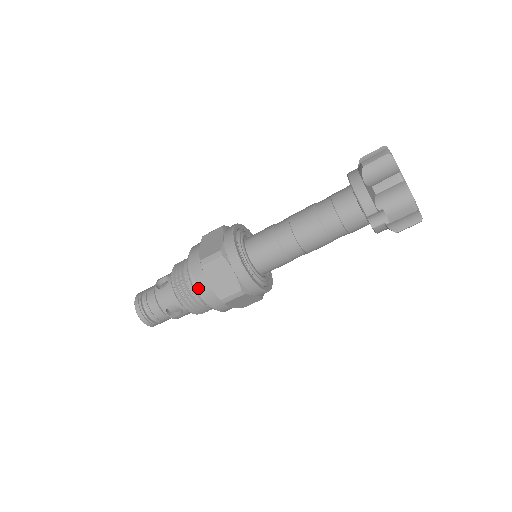
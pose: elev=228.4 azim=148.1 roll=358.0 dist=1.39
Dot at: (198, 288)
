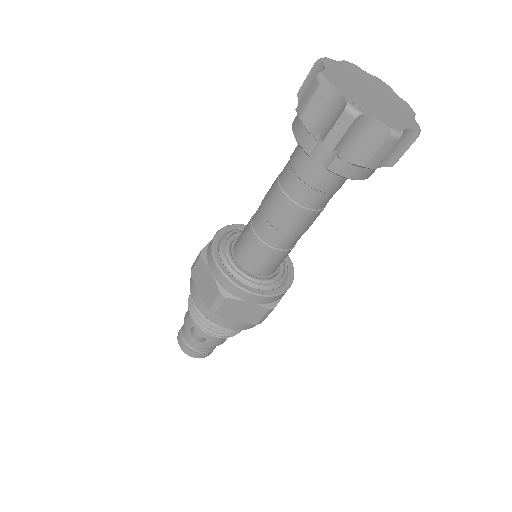
Dot at: (193, 299)
